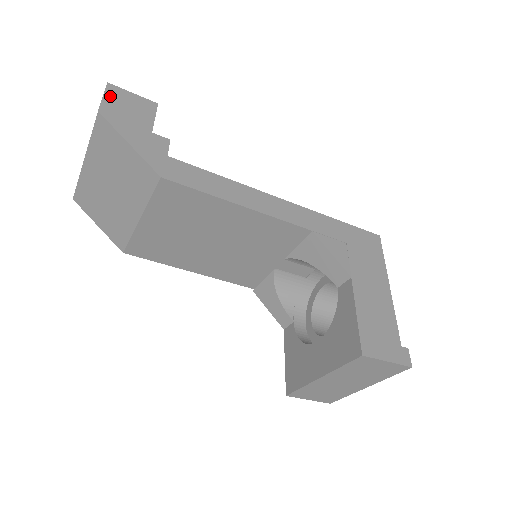
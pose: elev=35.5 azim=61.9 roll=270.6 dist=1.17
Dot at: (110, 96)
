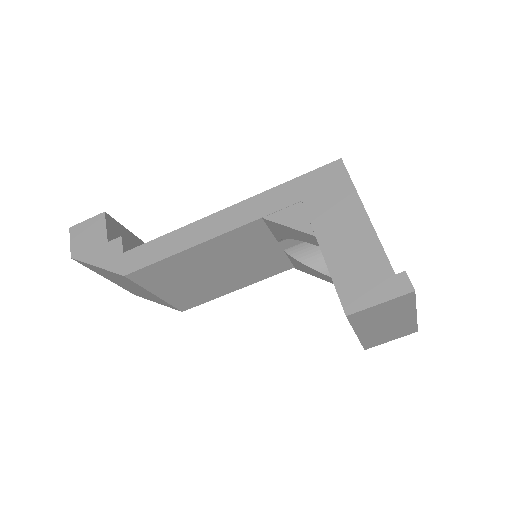
Dot at: (74, 238)
